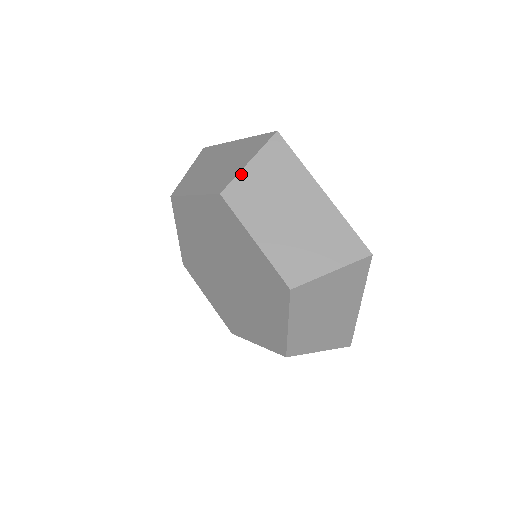
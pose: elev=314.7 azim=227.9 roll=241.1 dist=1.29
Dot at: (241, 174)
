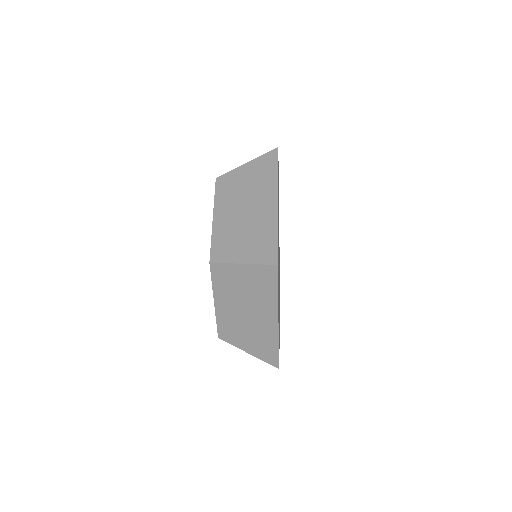
Dot at: (236, 170)
